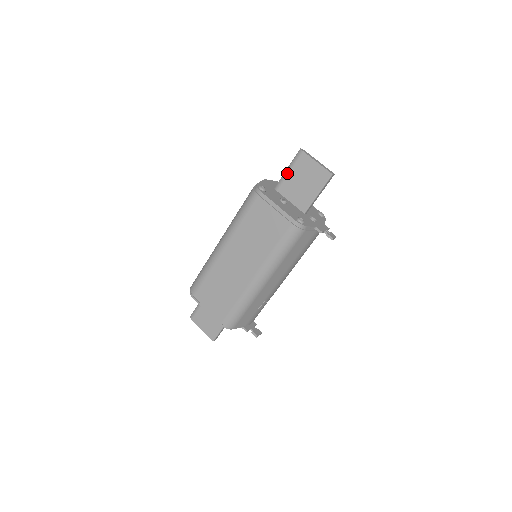
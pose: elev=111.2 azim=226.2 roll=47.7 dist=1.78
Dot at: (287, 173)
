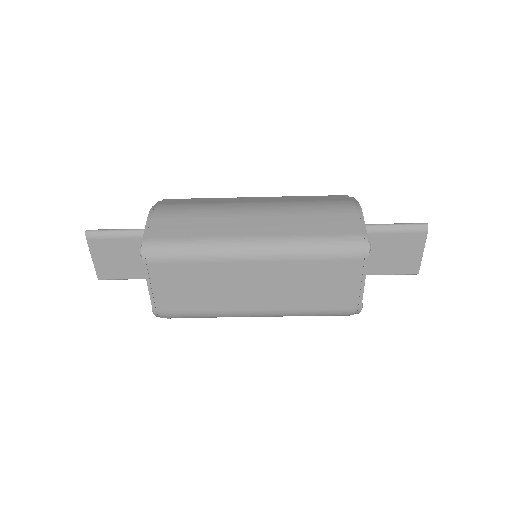
Dot at: (390, 231)
